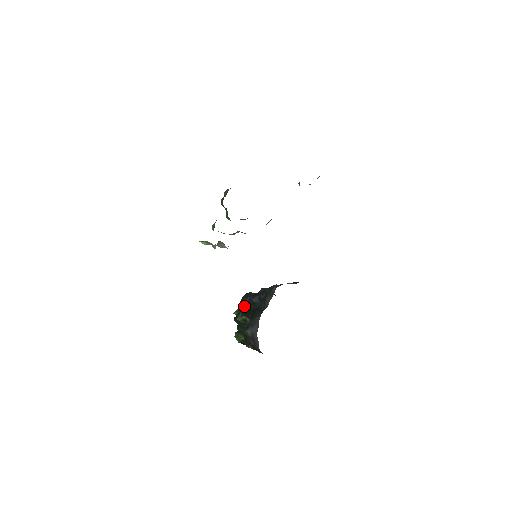
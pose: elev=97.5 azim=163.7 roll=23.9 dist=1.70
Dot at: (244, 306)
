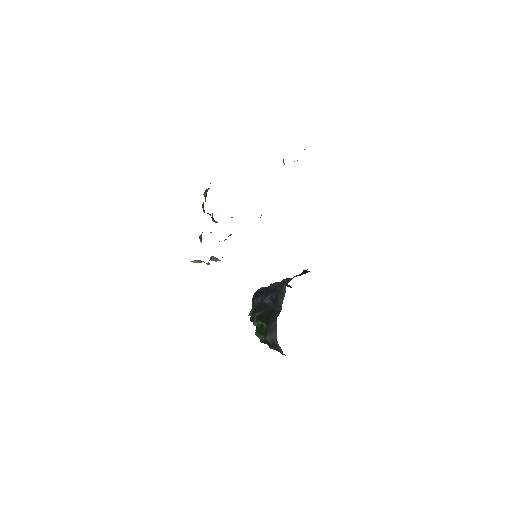
Dot at: (257, 310)
